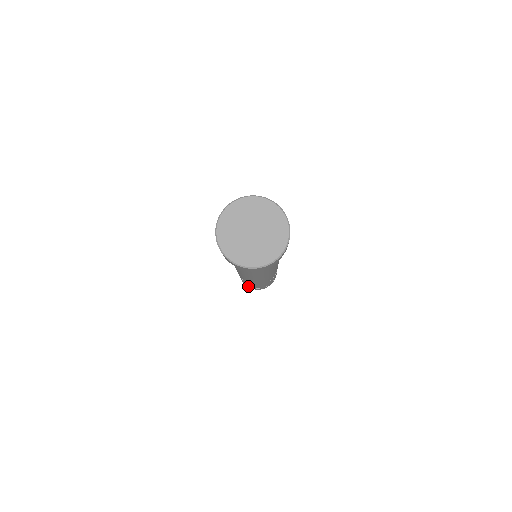
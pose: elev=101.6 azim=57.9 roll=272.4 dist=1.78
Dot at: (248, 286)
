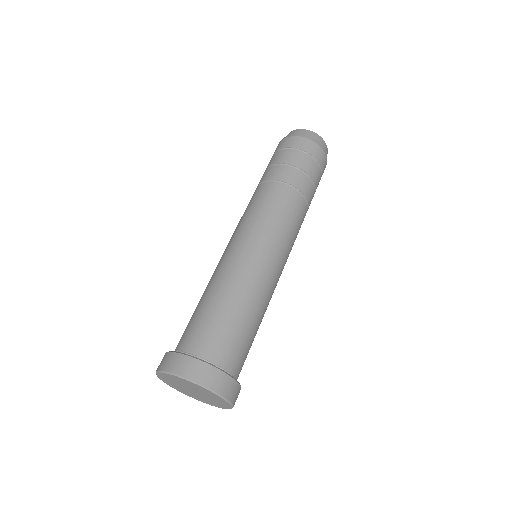
Dot at: occluded
